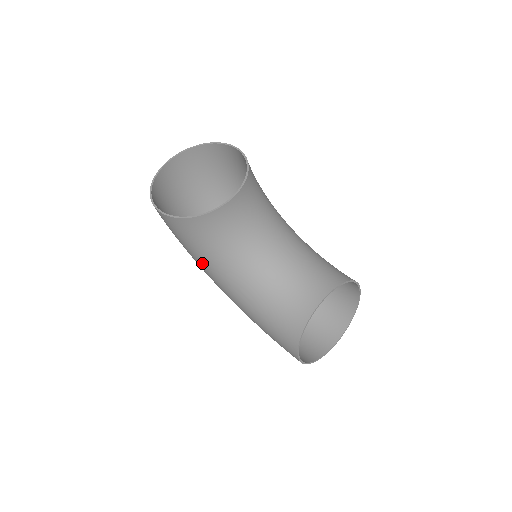
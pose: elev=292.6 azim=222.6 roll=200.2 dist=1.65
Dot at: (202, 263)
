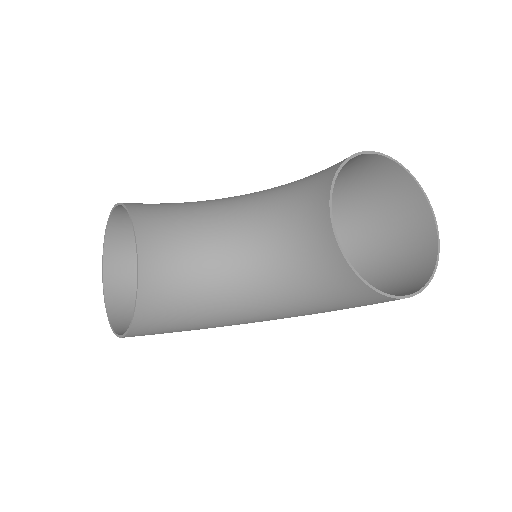
Dot at: (216, 325)
